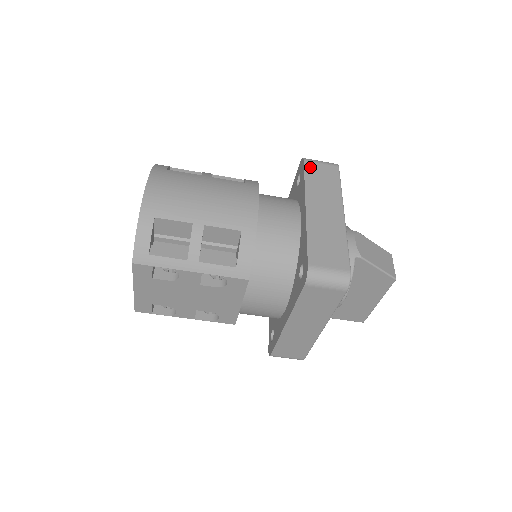
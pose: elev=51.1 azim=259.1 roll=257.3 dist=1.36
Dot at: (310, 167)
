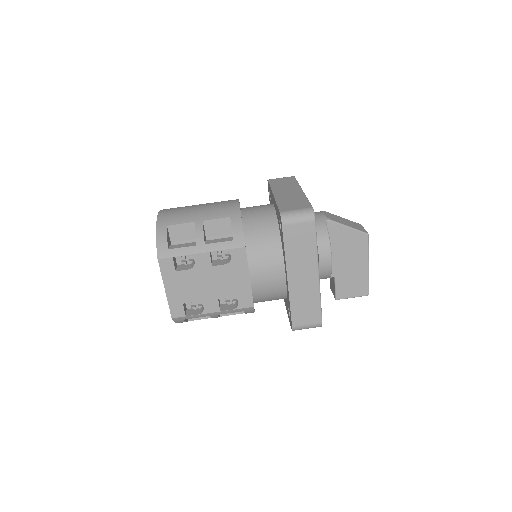
Dot at: (273, 181)
